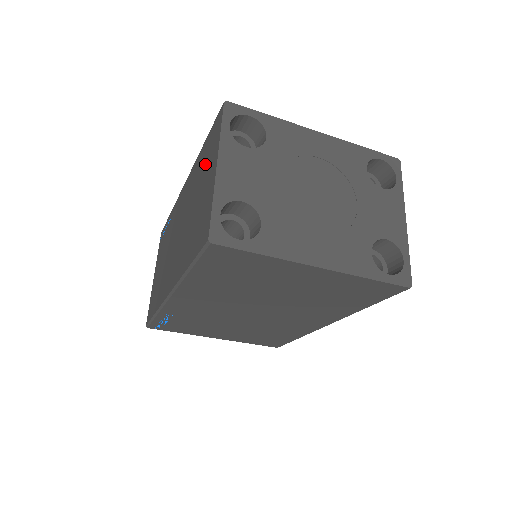
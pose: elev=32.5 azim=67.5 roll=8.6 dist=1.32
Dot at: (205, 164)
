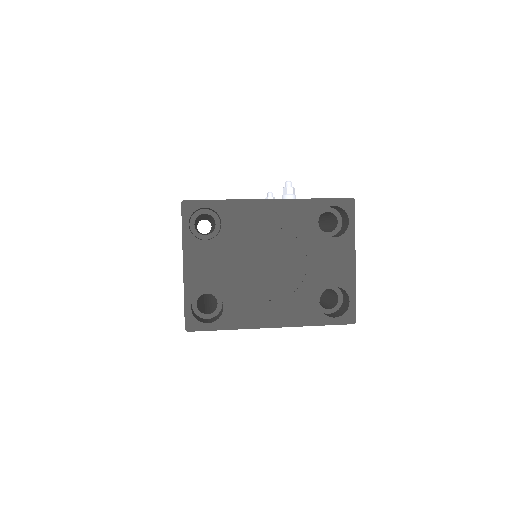
Dot at: occluded
